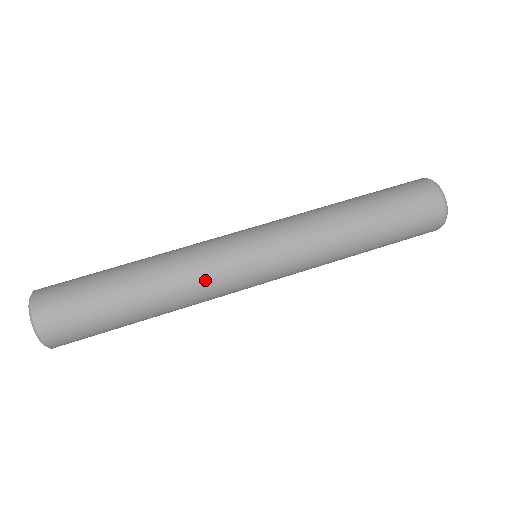
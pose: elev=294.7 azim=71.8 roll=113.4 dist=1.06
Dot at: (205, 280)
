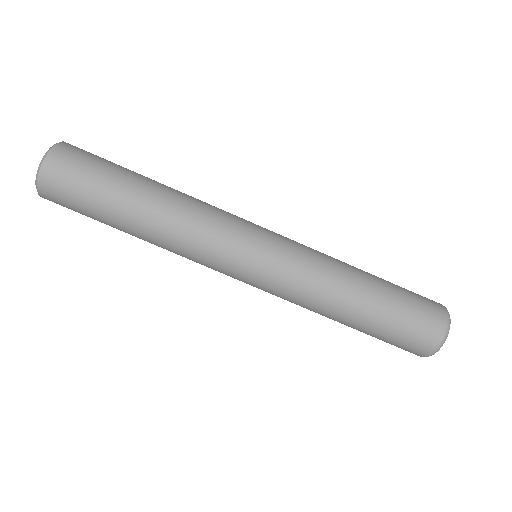
Dot at: occluded
